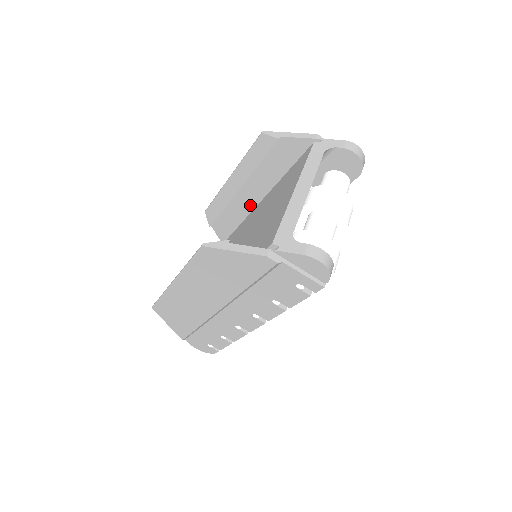
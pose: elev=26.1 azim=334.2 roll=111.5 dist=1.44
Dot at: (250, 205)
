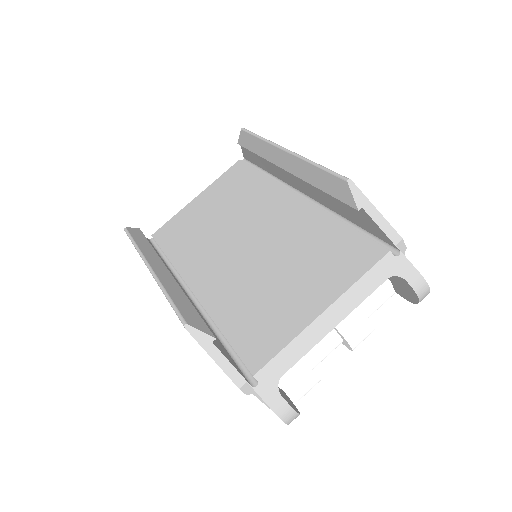
Dot at: (290, 180)
